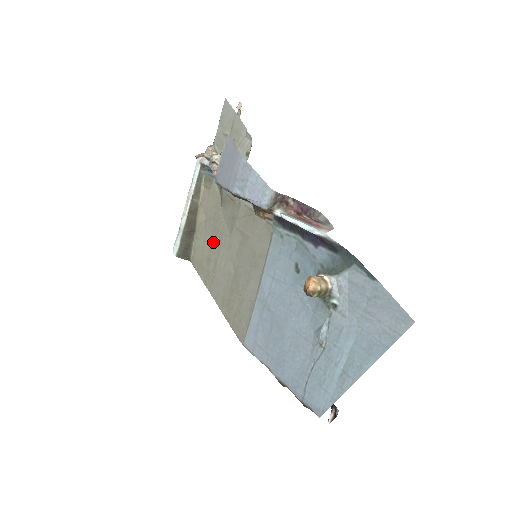
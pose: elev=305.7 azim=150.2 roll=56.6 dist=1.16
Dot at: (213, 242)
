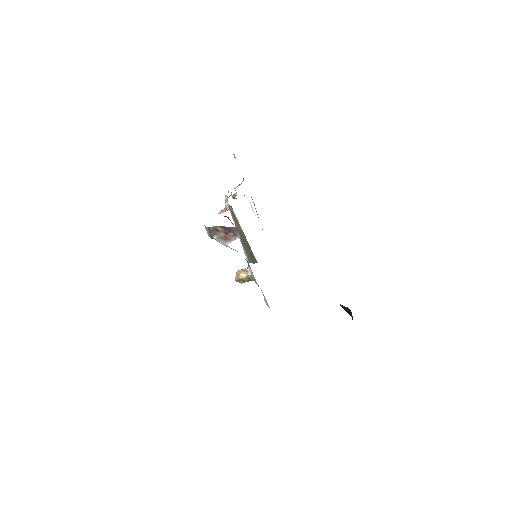
Dot at: occluded
